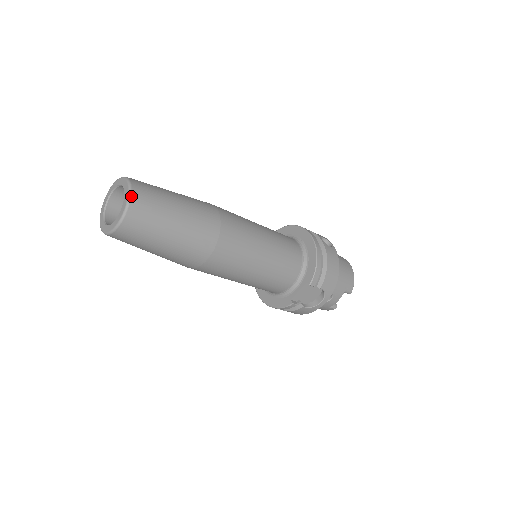
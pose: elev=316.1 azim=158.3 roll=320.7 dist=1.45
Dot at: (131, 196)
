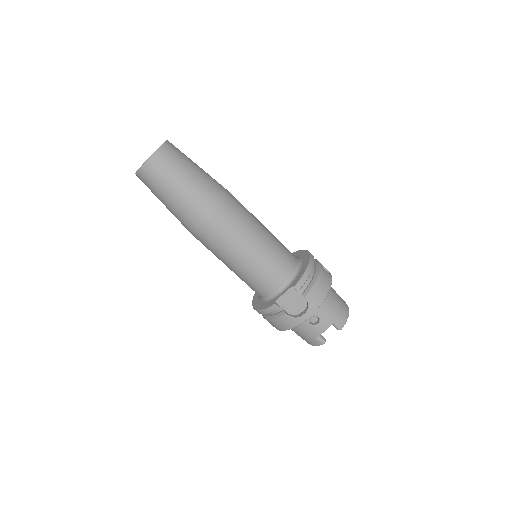
Dot at: (163, 146)
